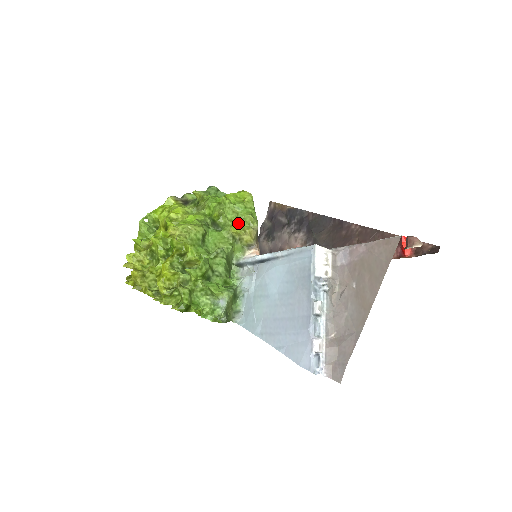
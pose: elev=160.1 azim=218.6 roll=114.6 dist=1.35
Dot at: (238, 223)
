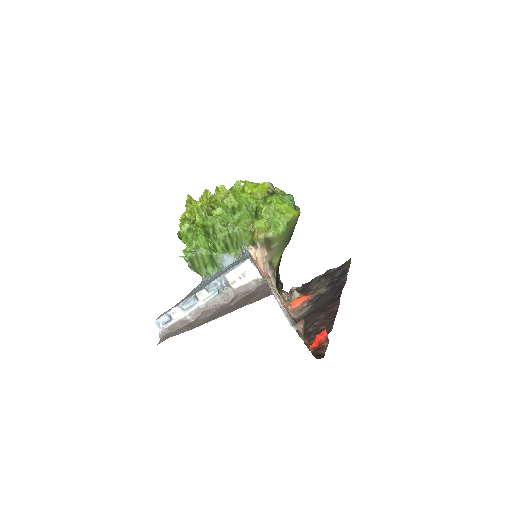
Dot at: (260, 221)
